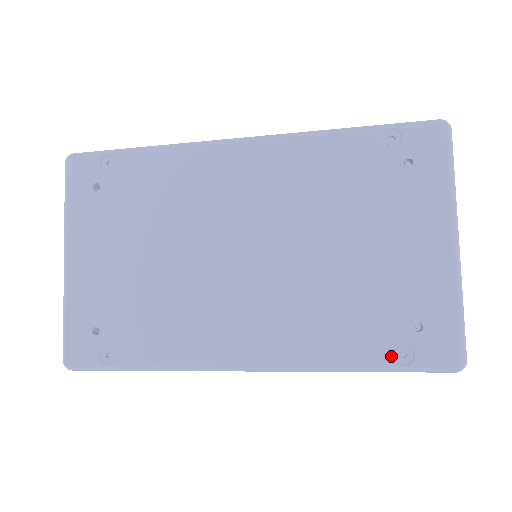
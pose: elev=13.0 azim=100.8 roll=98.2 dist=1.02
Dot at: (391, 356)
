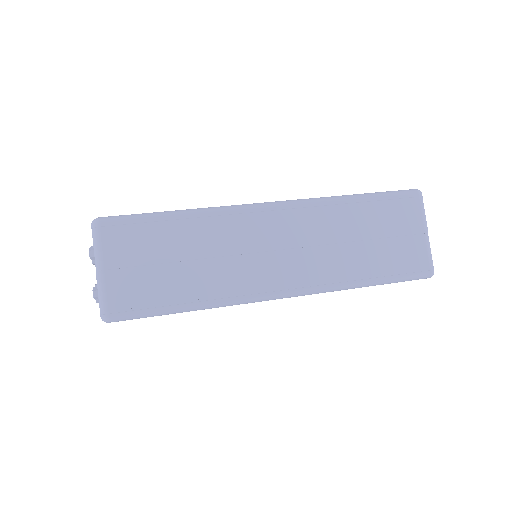
Dot at: occluded
